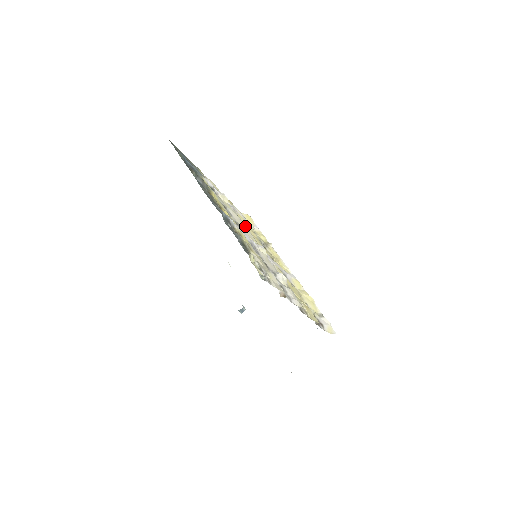
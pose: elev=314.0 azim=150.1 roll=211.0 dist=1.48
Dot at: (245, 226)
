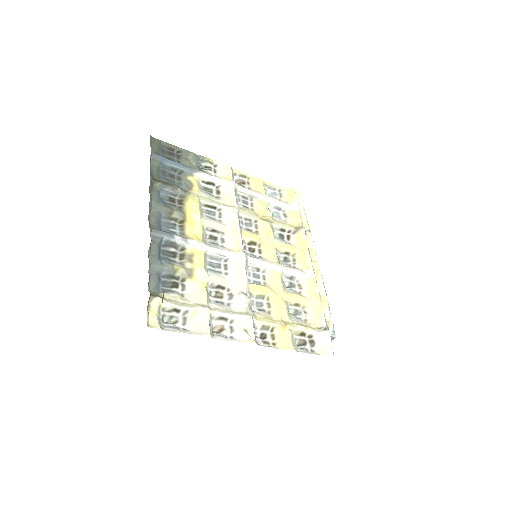
Dot at: (254, 218)
